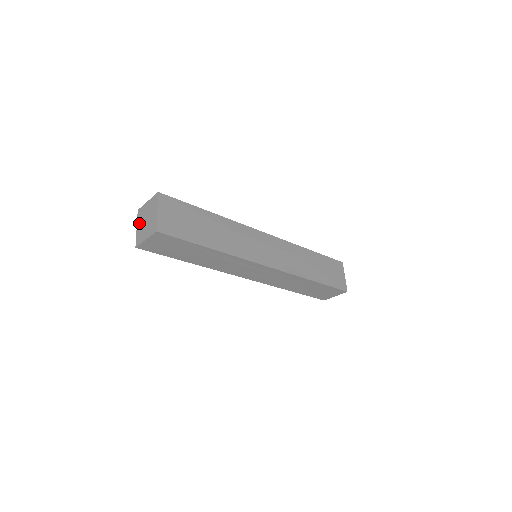
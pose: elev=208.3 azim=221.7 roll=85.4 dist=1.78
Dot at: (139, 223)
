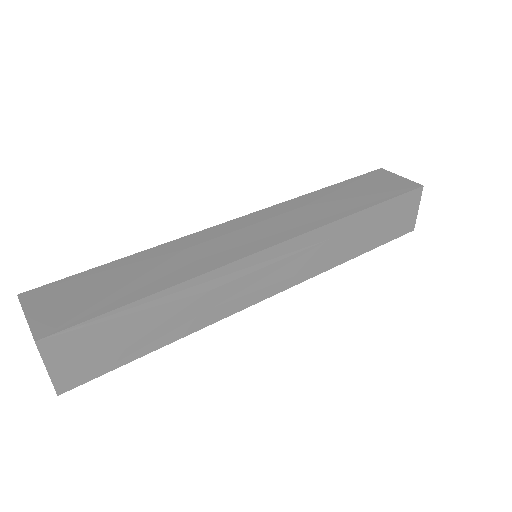
Dot at: occluded
